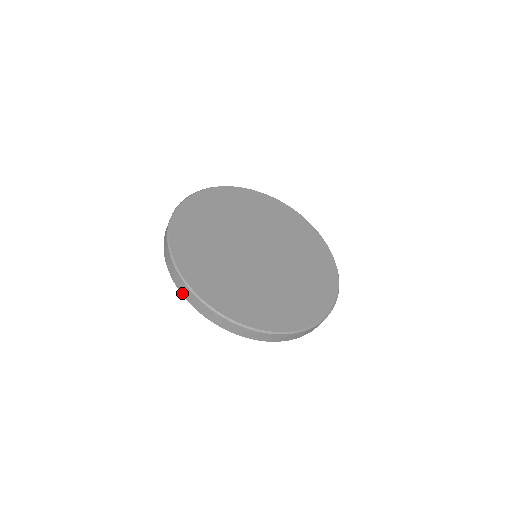
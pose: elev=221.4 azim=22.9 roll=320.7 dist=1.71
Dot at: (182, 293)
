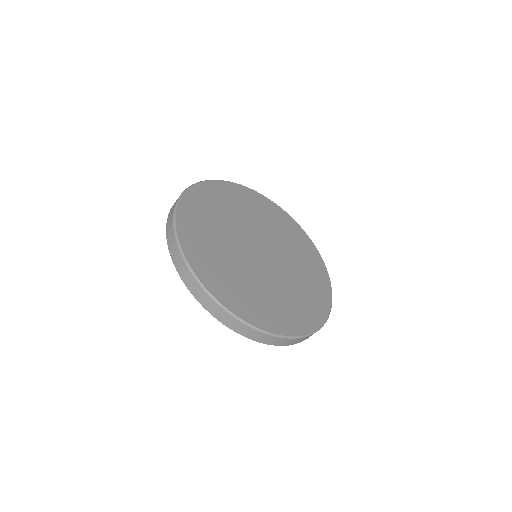
Dot at: (255, 340)
